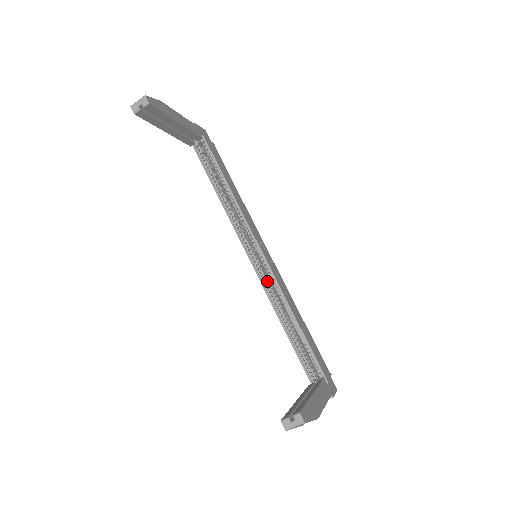
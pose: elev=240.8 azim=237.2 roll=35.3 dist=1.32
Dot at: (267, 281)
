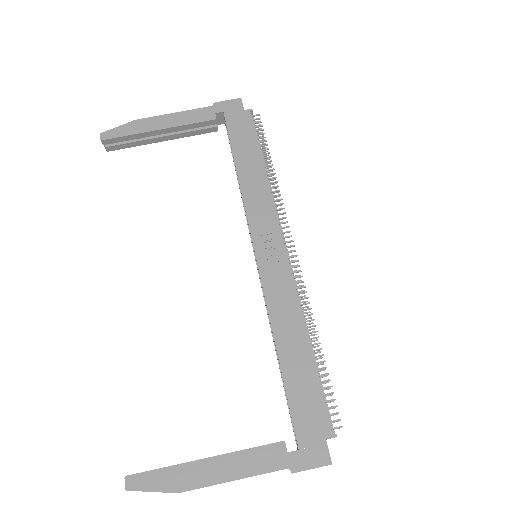
Dot at: occluded
